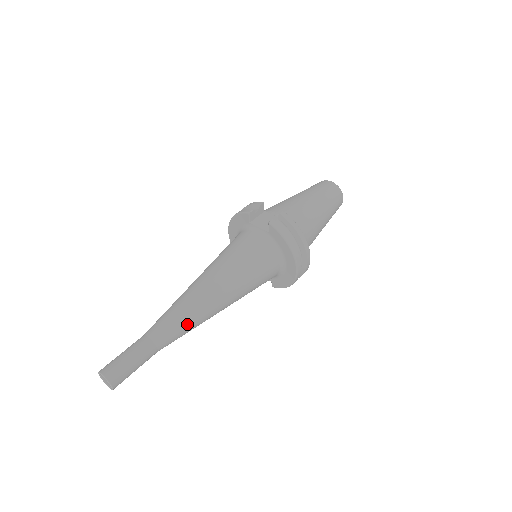
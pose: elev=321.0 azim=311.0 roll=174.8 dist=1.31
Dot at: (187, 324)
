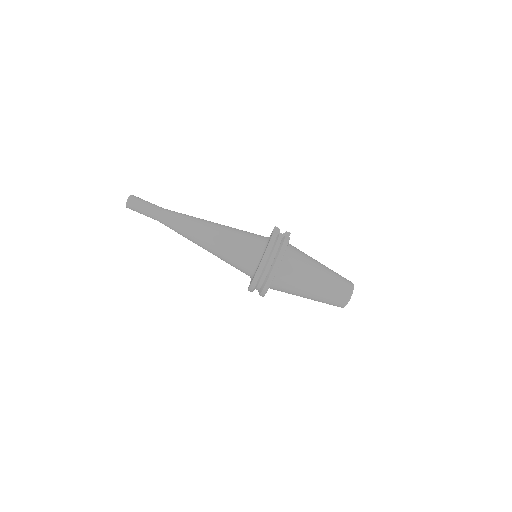
Dot at: (182, 223)
